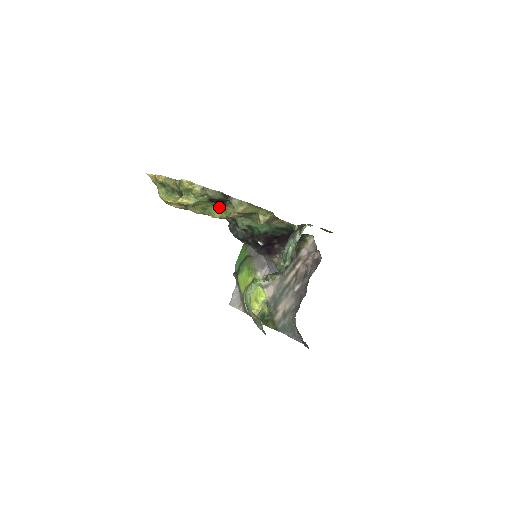
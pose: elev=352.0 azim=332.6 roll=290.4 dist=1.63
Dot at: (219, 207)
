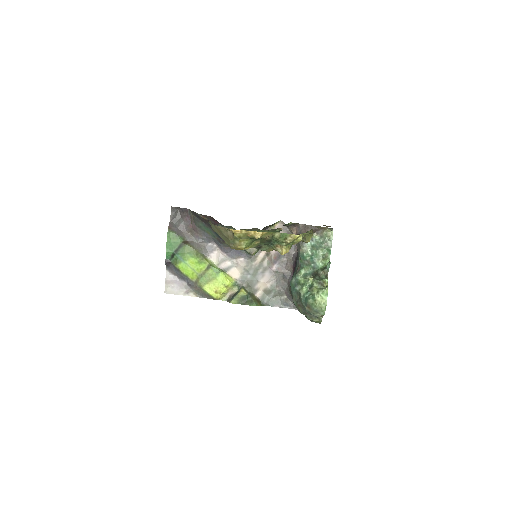
Dot at: occluded
